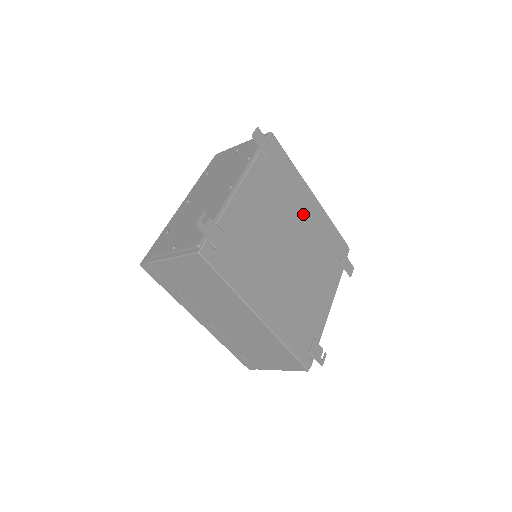
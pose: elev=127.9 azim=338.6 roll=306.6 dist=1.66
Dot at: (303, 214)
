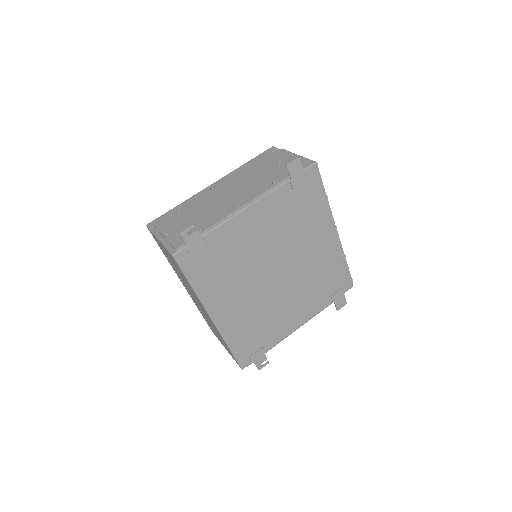
Dot at: (311, 245)
